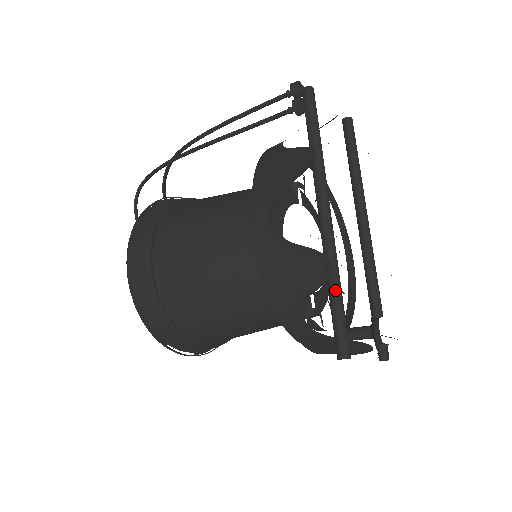
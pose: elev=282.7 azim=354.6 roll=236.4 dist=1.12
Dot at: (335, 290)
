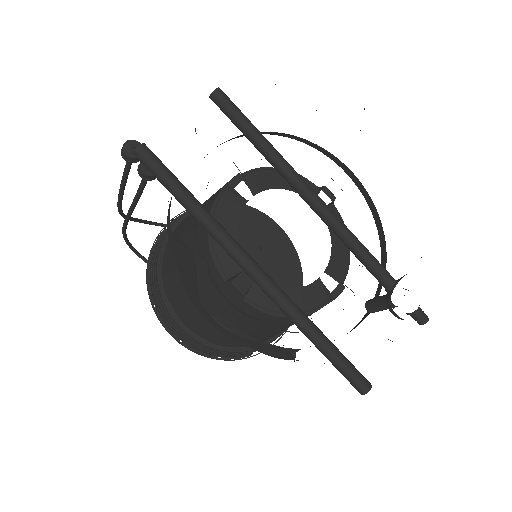
Dot at: (314, 342)
